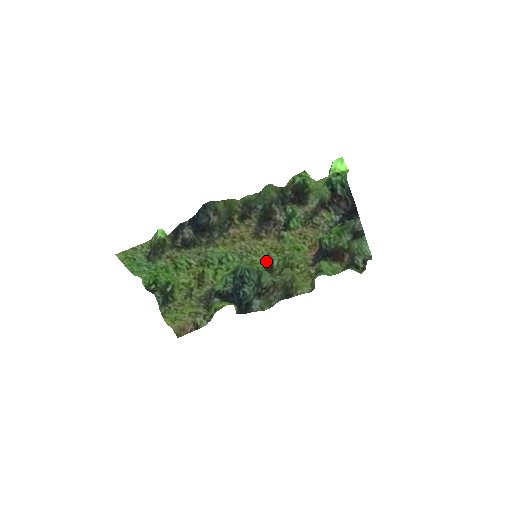
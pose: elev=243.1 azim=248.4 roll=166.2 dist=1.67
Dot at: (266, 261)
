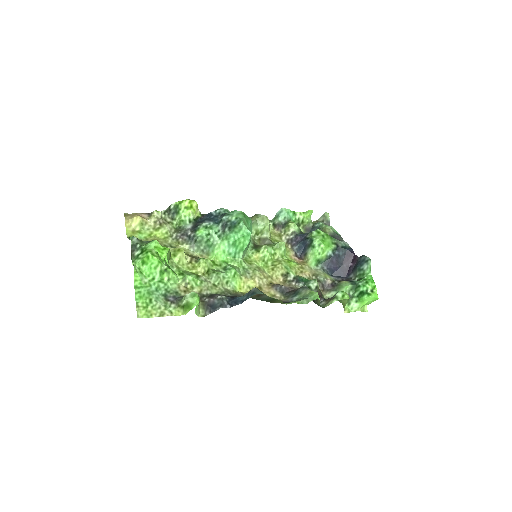
Dot at: (260, 253)
